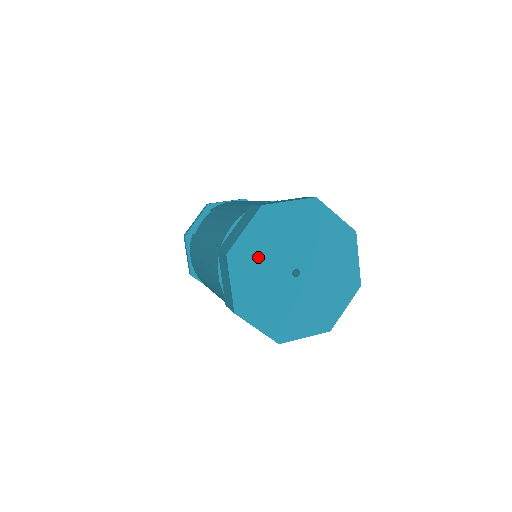
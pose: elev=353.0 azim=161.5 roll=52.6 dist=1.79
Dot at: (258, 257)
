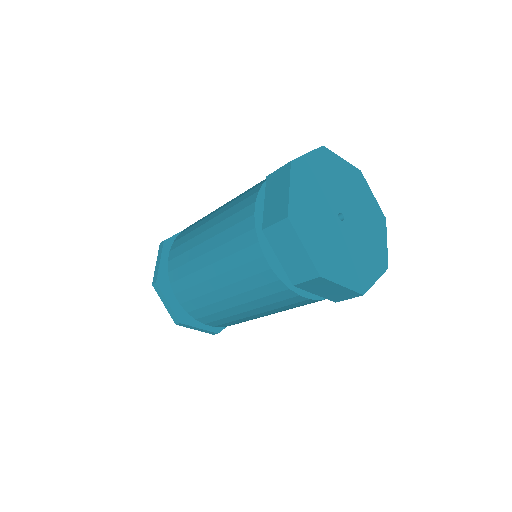
Dot at: (334, 175)
